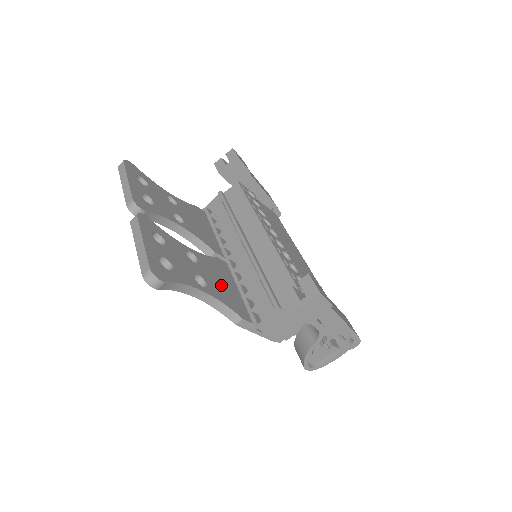
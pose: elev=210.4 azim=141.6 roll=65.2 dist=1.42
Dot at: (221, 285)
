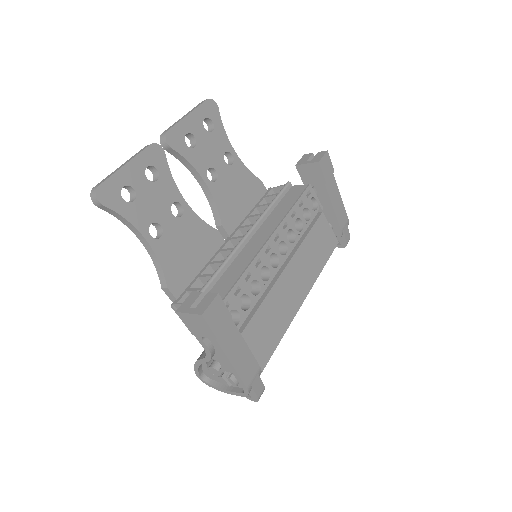
Dot at: (182, 250)
